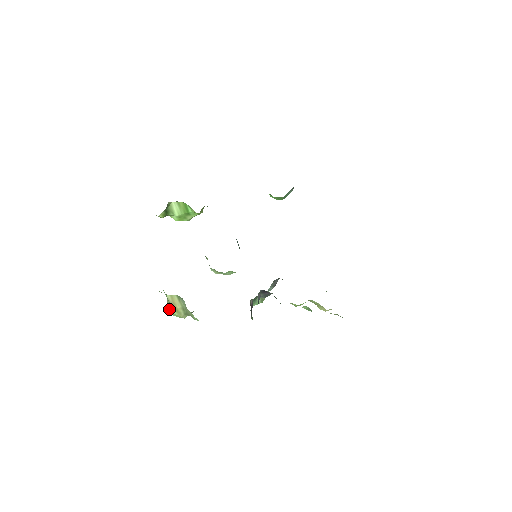
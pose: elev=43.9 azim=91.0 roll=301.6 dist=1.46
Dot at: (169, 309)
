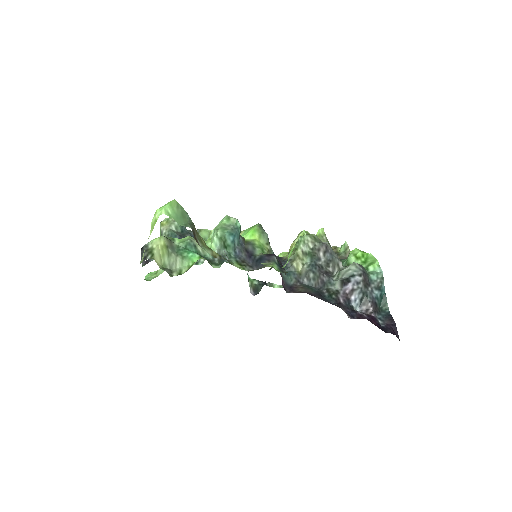
Dot at: occluded
